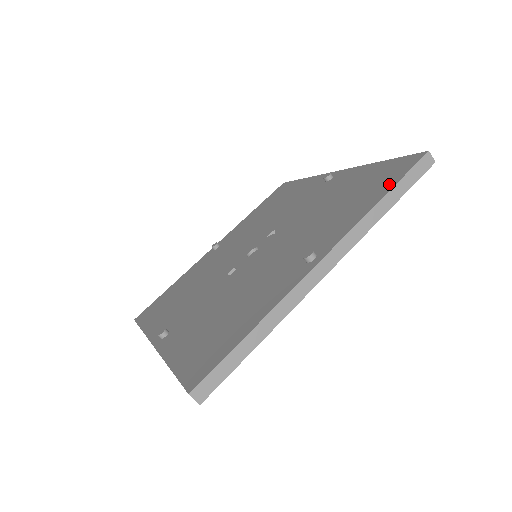
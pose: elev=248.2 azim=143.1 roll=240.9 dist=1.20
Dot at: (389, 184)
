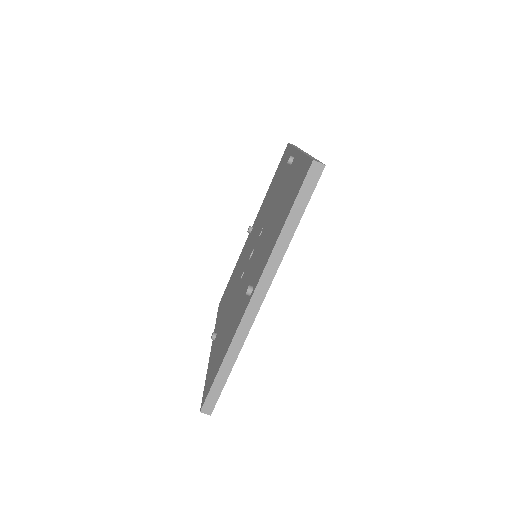
Dot at: (291, 205)
